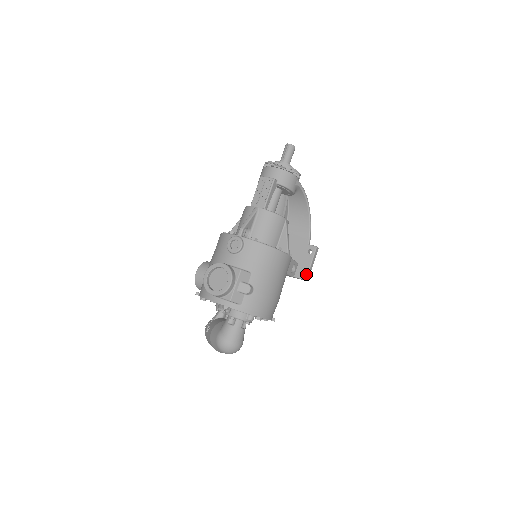
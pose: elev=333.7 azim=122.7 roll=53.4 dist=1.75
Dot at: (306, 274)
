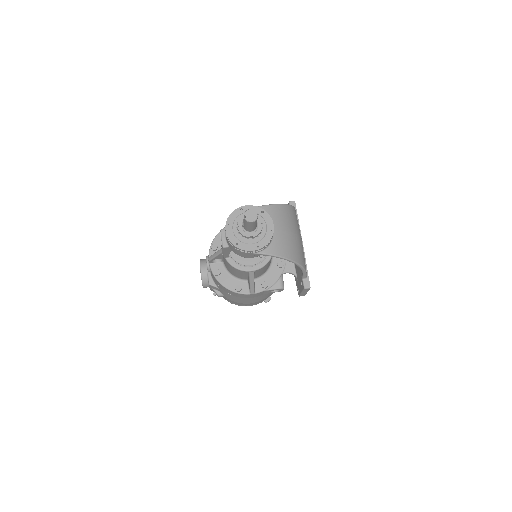
Dot at: (299, 294)
